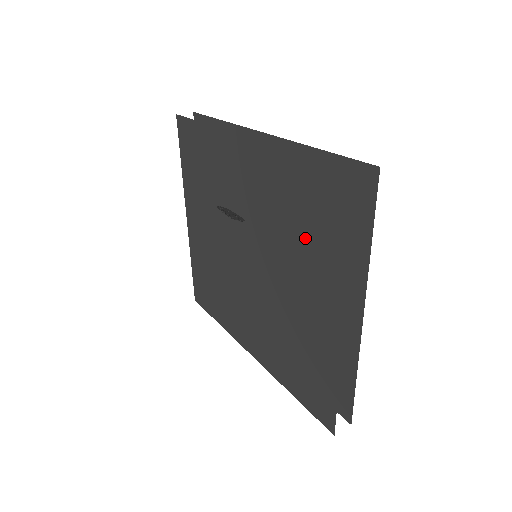
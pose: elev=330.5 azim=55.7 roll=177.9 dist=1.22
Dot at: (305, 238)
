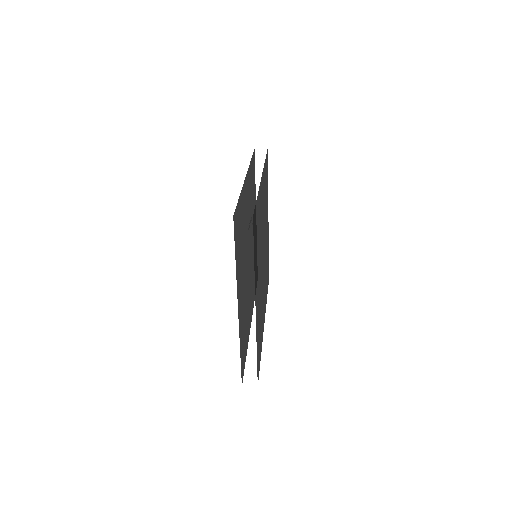
Dot at: occluded
